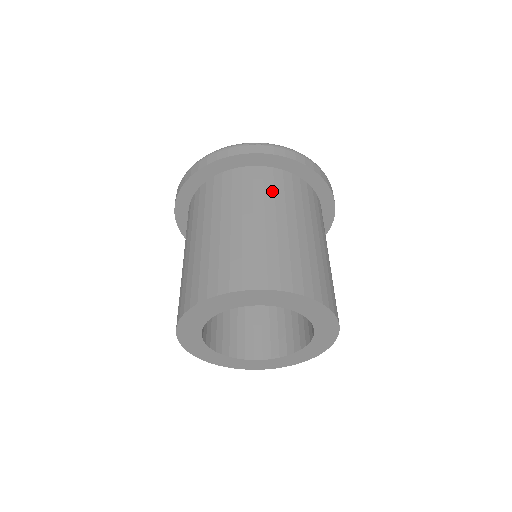
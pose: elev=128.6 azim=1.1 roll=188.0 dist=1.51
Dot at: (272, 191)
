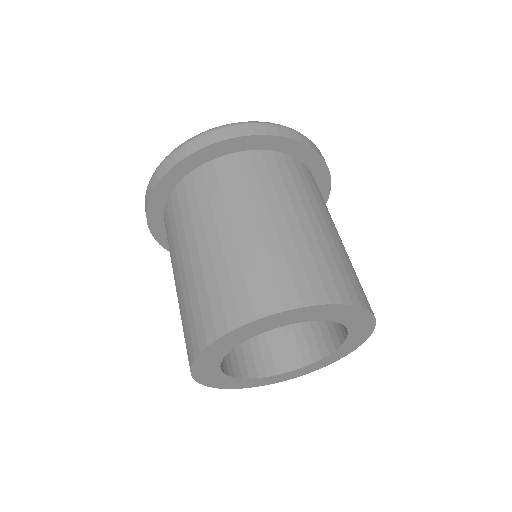
Dot at: (317, 193)
